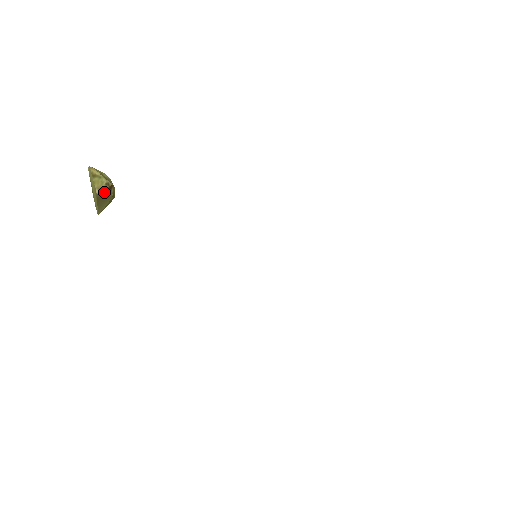
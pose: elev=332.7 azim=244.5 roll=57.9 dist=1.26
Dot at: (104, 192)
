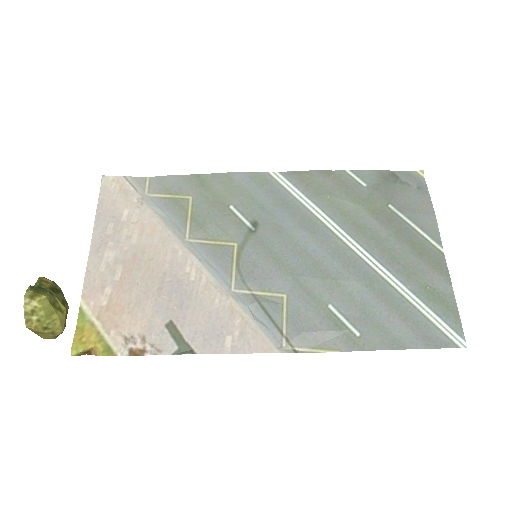
Dot at: occluded
